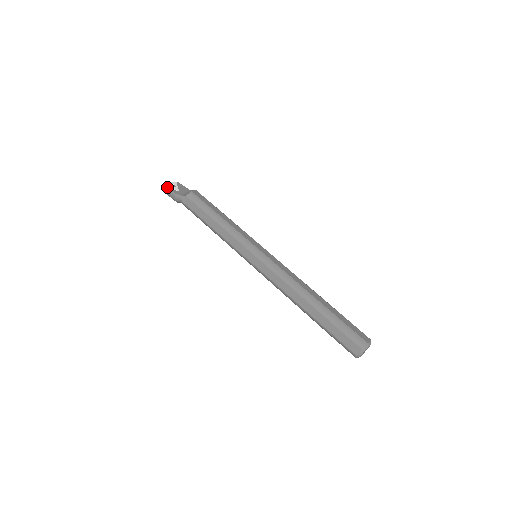
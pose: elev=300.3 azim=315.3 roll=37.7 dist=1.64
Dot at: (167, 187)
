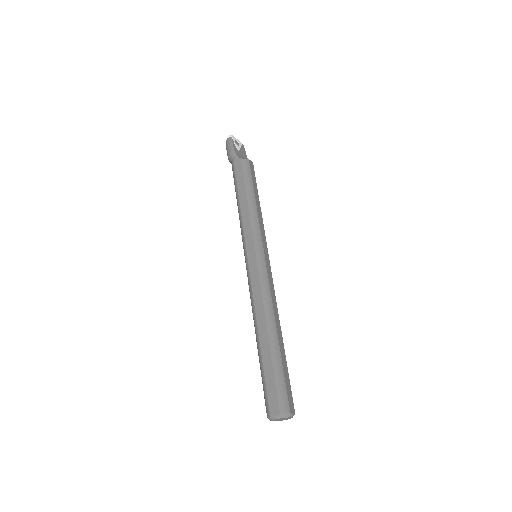
Dot at: (232, 139)
